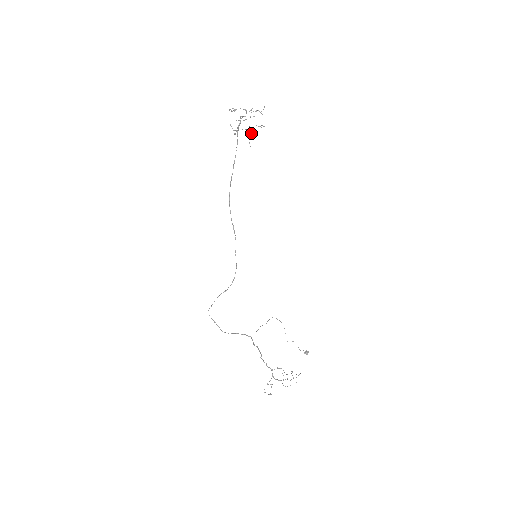
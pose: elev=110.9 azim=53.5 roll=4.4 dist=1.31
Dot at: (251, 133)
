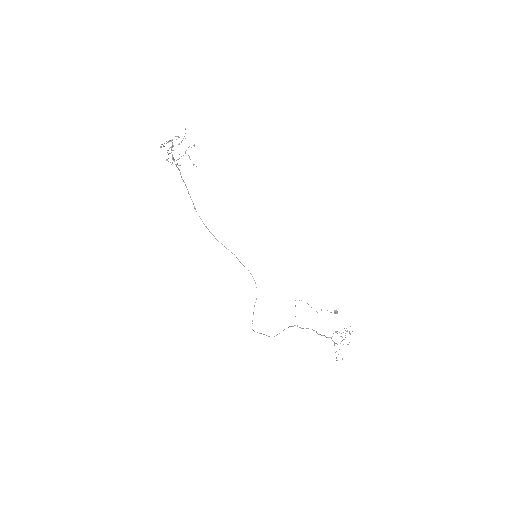
Dot at: occluded
